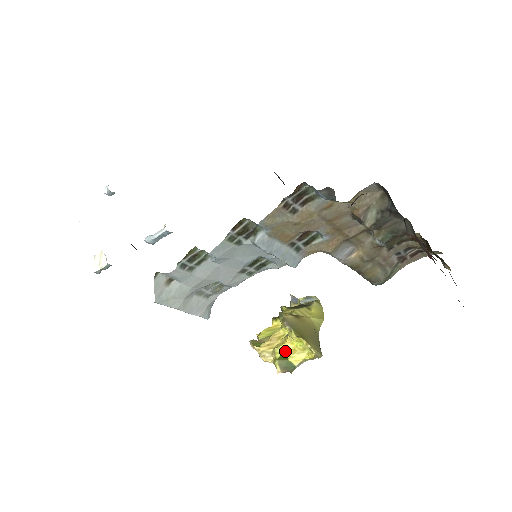
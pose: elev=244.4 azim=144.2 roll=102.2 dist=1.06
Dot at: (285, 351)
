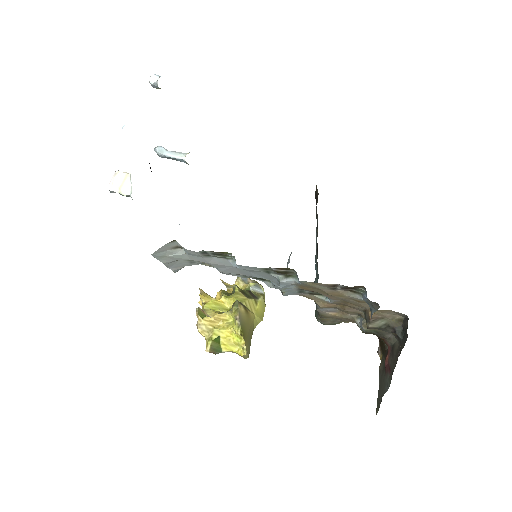
Dot at: (222, 336)
